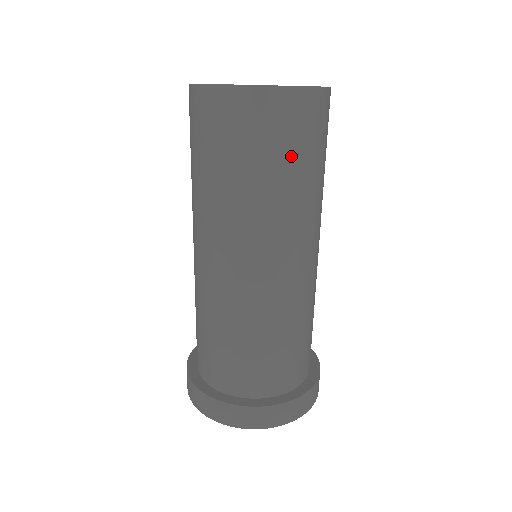
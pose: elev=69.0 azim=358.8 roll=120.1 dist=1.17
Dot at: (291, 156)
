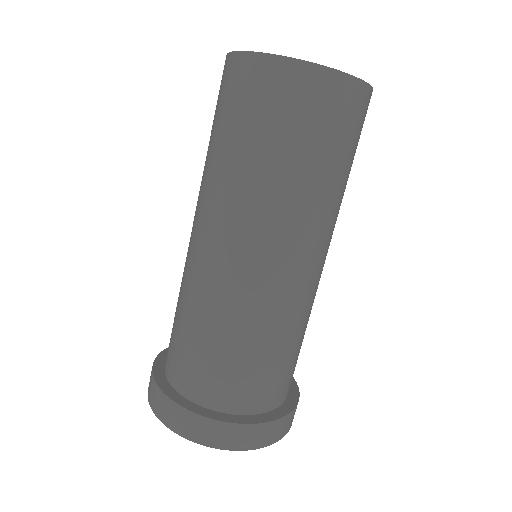
Dot at: (345, 151)
